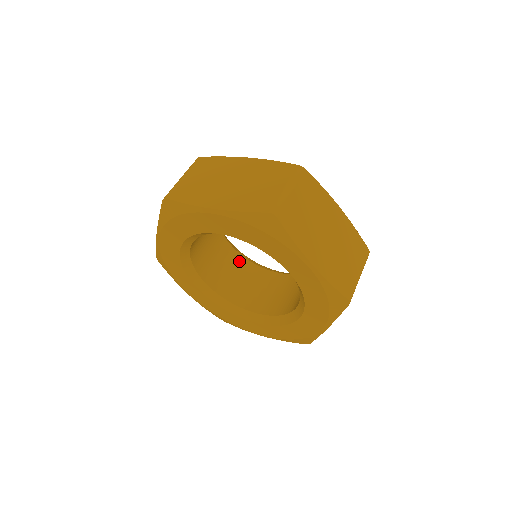
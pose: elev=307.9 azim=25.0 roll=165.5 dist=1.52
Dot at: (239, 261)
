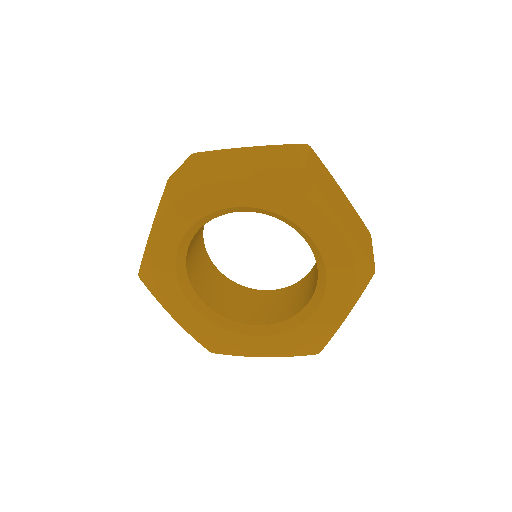
Dot at: (224, 281)
